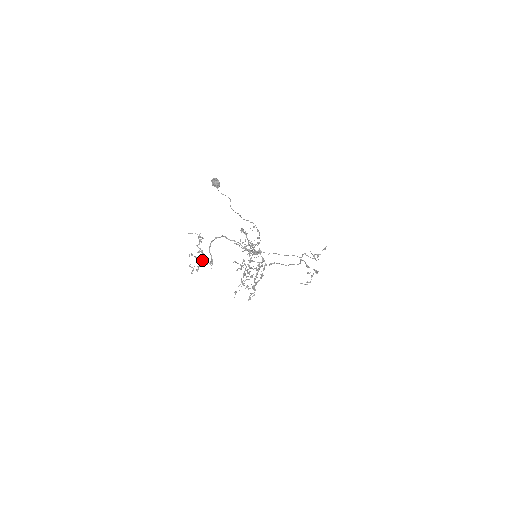
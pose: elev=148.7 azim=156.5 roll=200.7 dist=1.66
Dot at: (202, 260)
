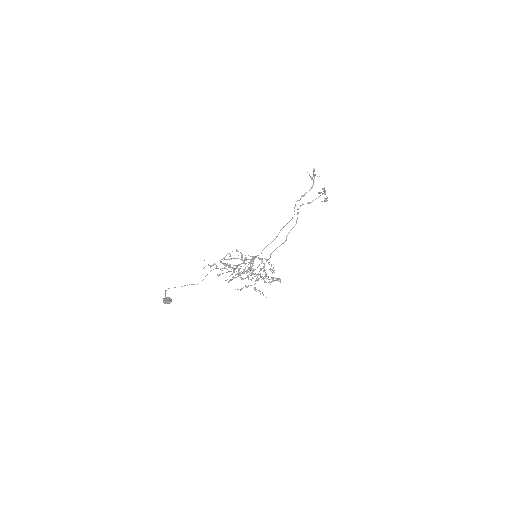
Dot at: (229, 271)
